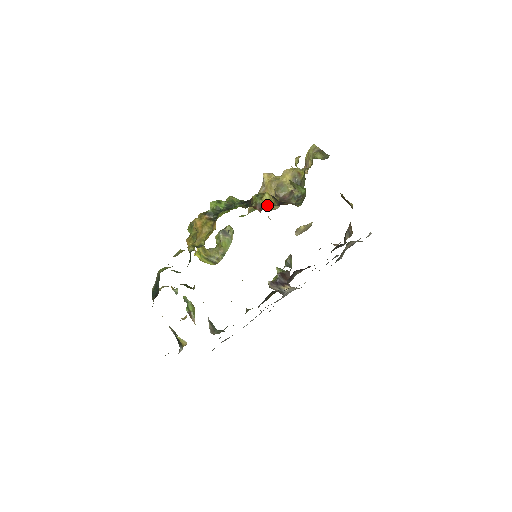
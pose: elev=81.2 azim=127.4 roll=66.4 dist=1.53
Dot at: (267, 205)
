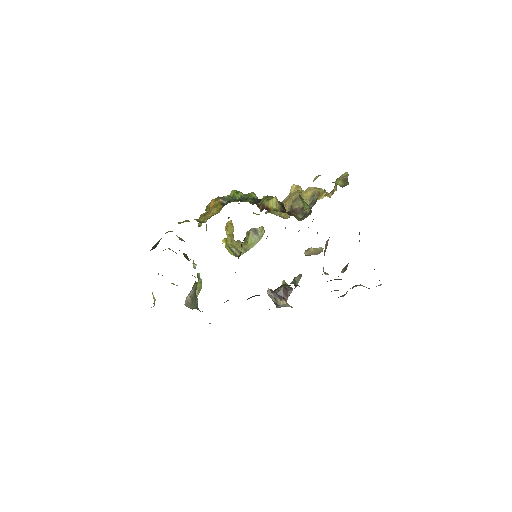
Dot at: (270, 208)
